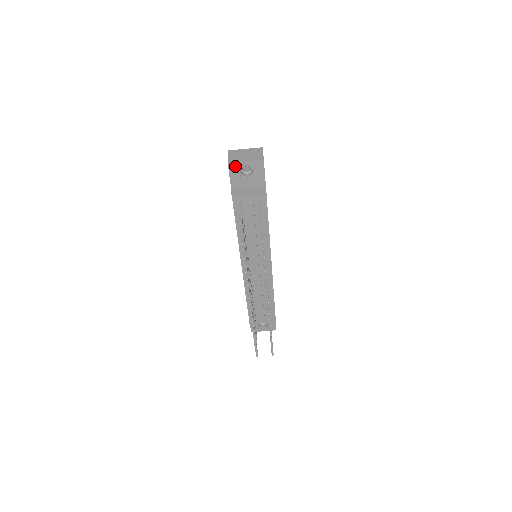
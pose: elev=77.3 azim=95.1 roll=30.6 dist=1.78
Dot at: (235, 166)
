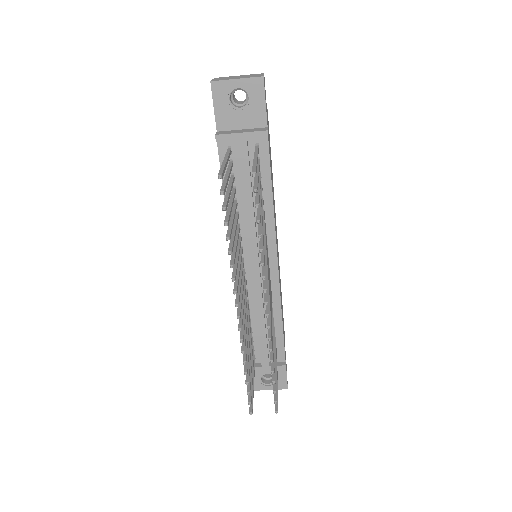
Dot at: (221, 87)
